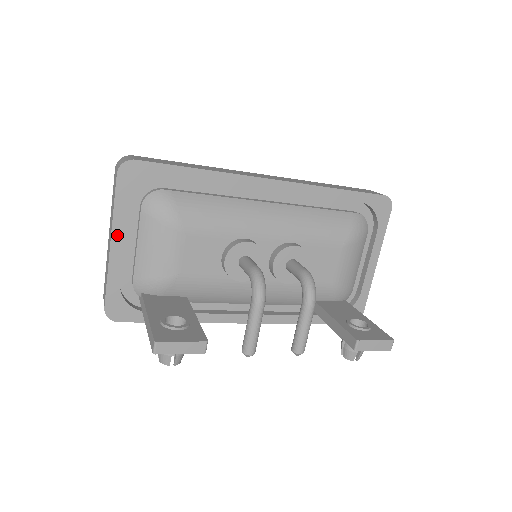
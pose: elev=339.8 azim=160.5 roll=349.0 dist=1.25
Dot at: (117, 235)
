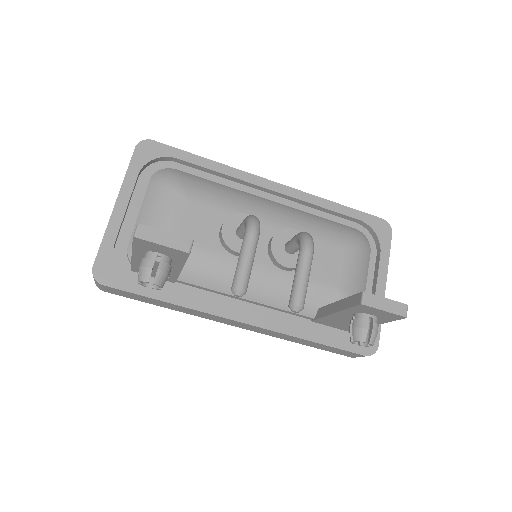
Dot at: (123, 197)
